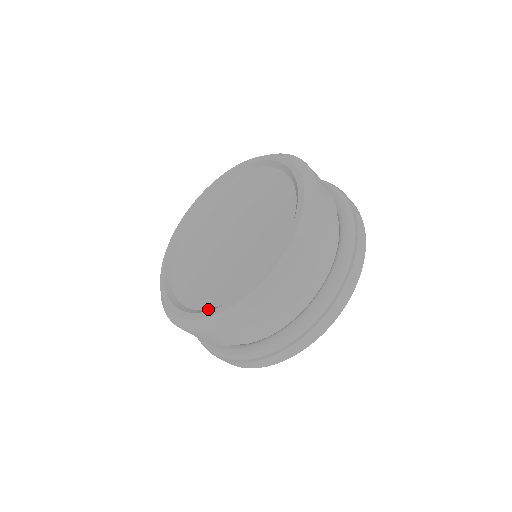
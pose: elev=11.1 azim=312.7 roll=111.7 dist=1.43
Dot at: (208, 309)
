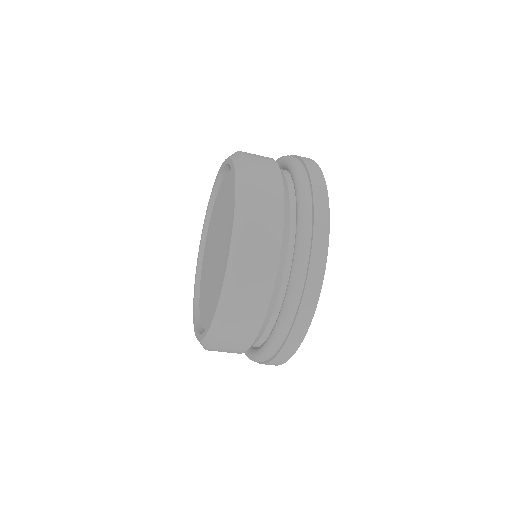
Dot at: (200, 322)
